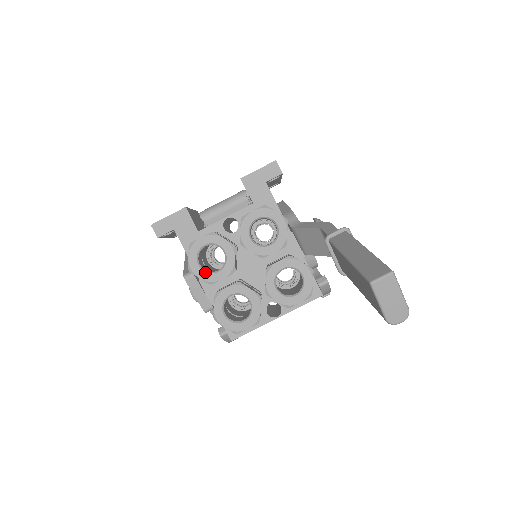
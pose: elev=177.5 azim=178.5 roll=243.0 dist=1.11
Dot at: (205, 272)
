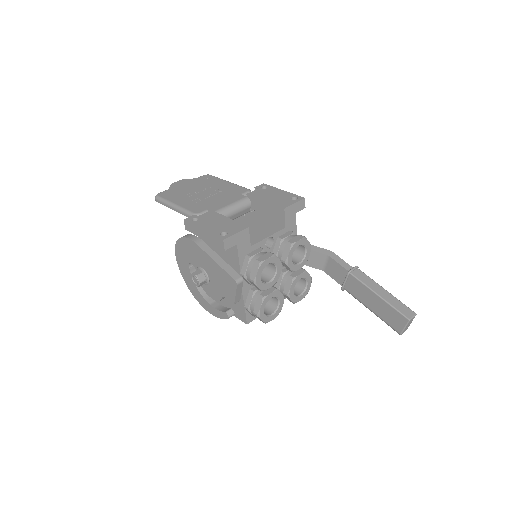
Dot at: (263, 283)
